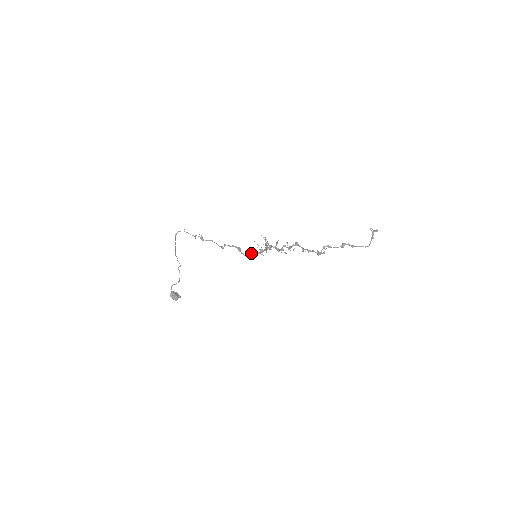
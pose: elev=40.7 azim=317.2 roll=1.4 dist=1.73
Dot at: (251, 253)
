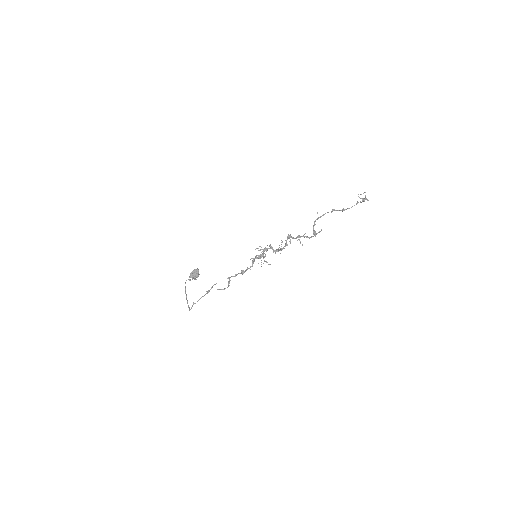
Dot at: (252, 261)
